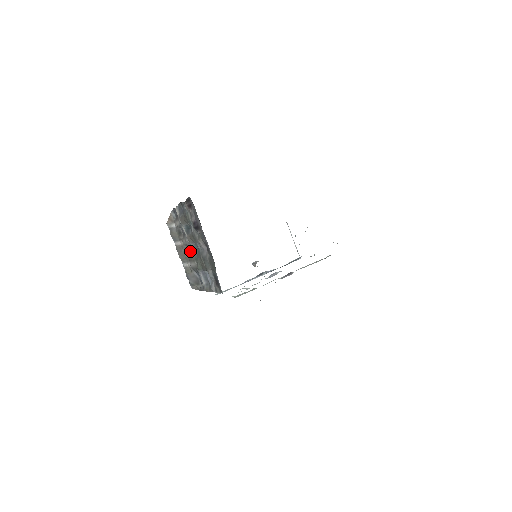
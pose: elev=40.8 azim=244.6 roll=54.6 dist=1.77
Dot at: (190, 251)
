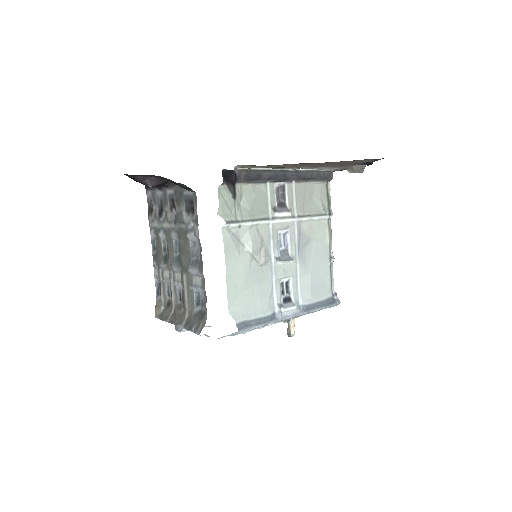
Dot at: (182, 297)
